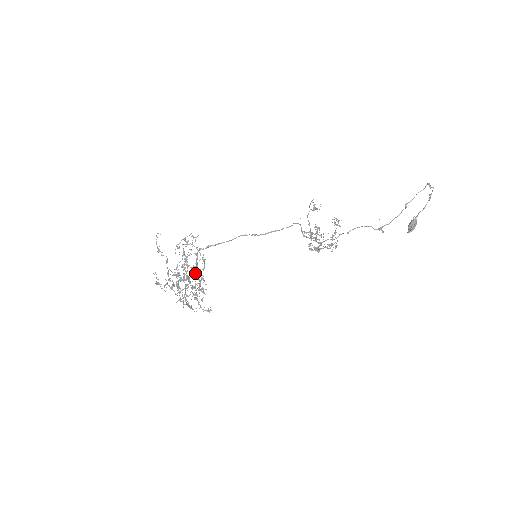
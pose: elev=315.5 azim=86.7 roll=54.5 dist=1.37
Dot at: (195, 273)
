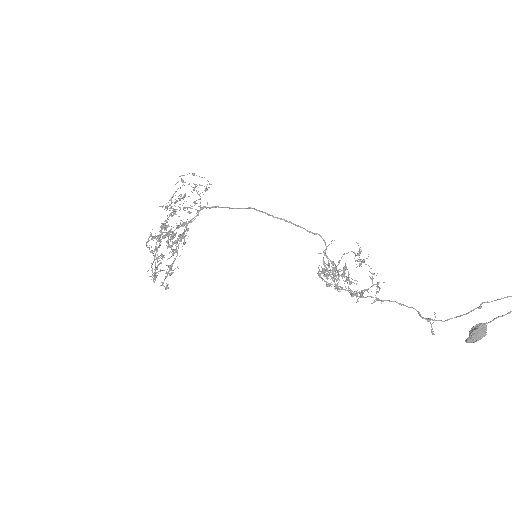
Dot at: occluded
